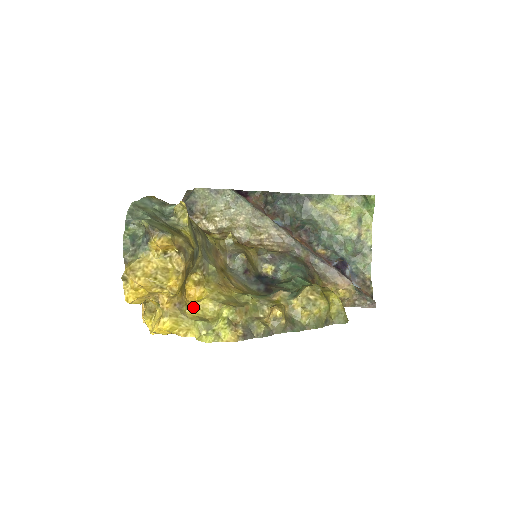
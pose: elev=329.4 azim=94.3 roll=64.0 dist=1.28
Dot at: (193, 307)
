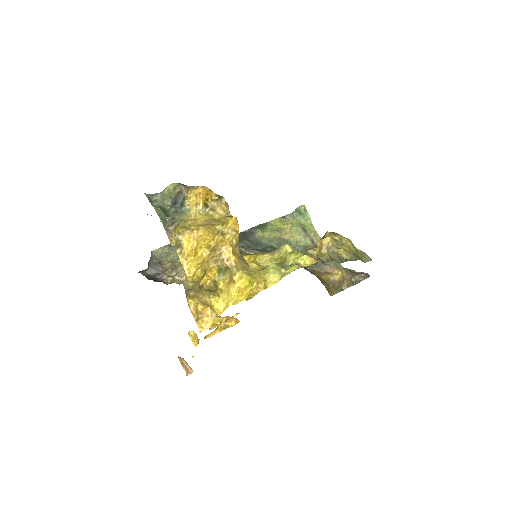
Dot at: (253, 263)
